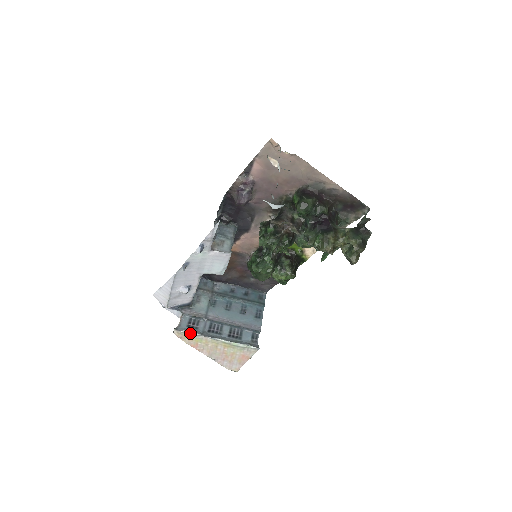
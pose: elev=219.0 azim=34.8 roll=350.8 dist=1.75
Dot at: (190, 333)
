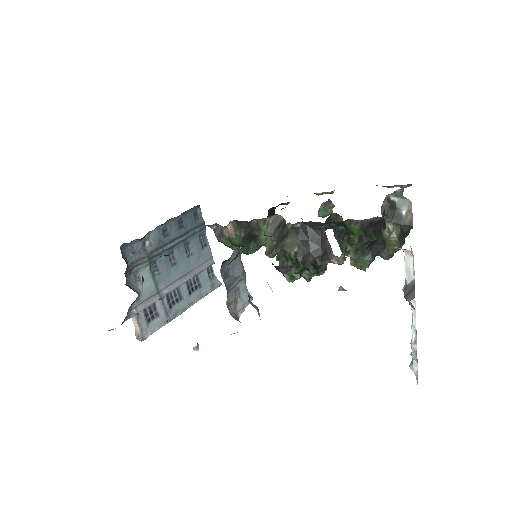
Dot at: (158, 329)
